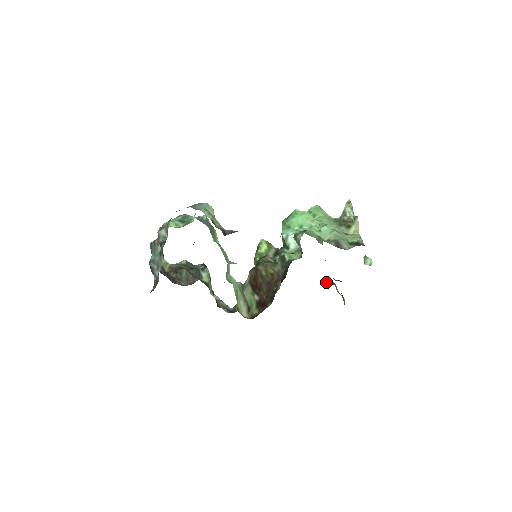
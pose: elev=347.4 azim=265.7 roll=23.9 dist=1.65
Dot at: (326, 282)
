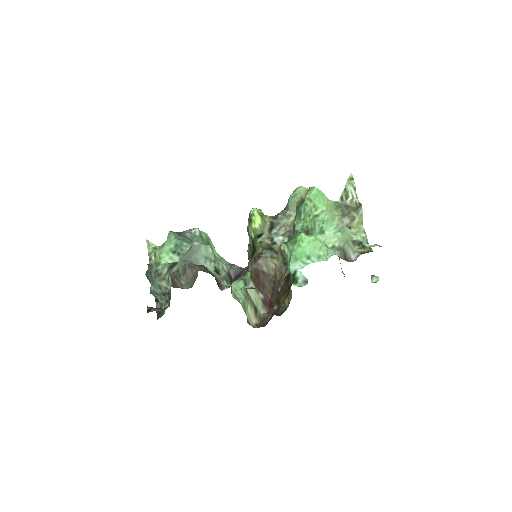
Dot at: occluded
